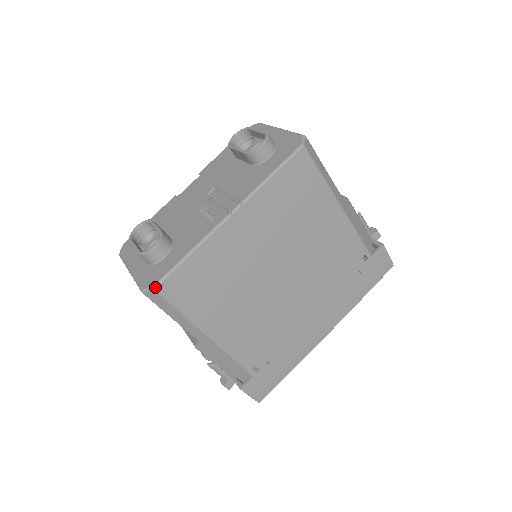
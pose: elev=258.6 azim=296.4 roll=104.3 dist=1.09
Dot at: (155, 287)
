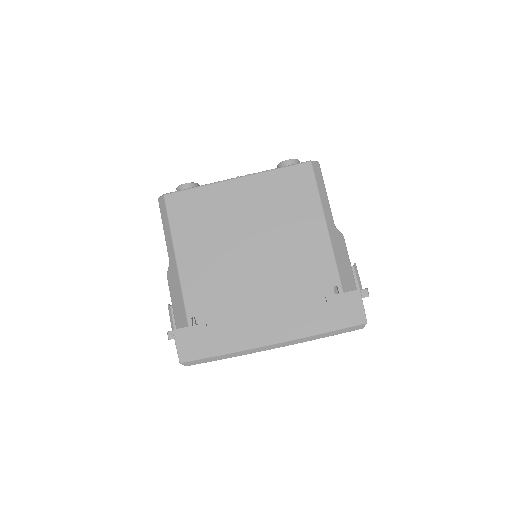
Dot at: (165, 194)
